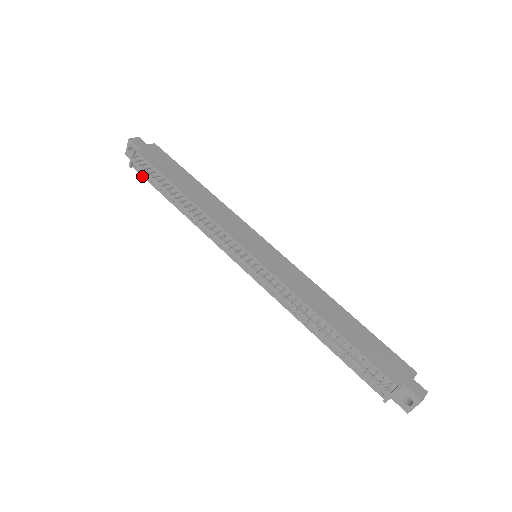
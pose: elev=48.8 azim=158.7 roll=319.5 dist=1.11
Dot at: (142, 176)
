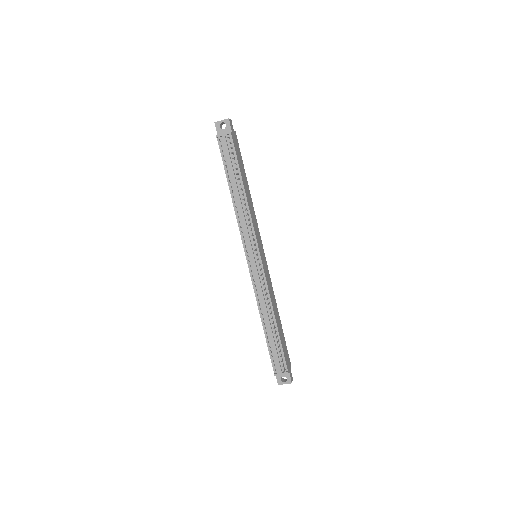
Dot at: (220, 150)
